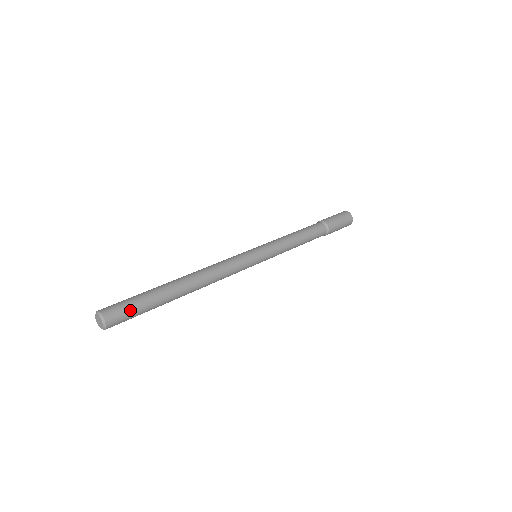
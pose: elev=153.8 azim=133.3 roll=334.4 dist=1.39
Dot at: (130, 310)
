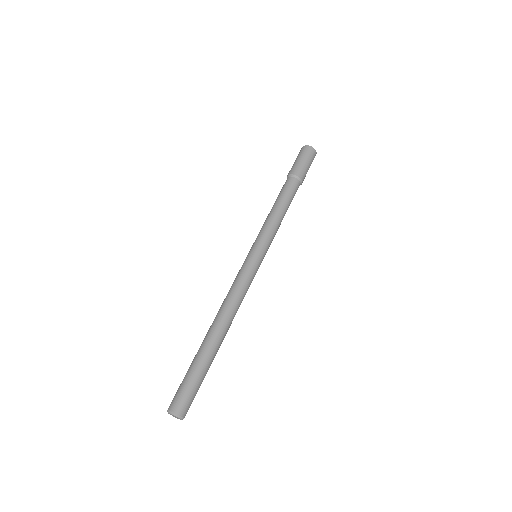
Dot at: (193, 392)
